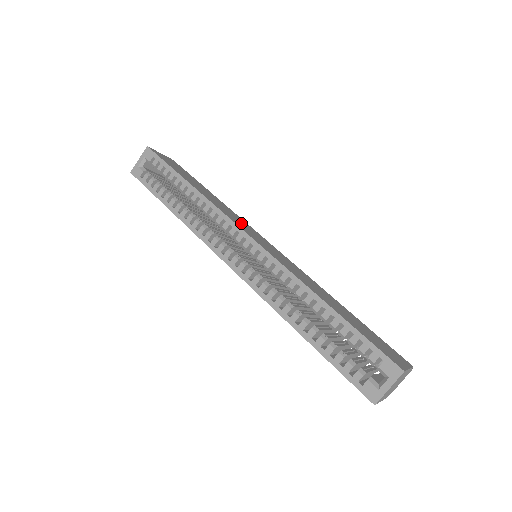
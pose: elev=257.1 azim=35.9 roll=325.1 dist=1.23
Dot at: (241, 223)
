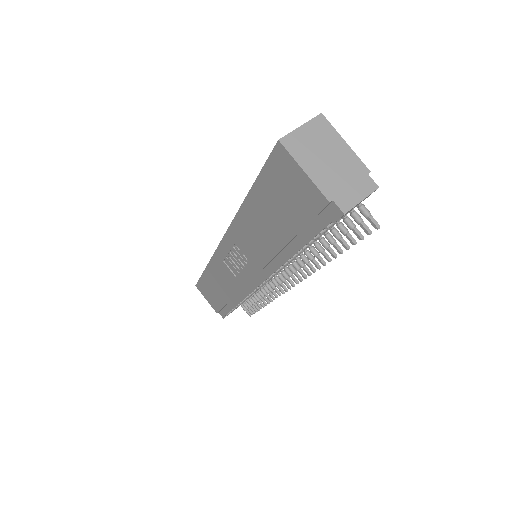
Dot at: occluded
